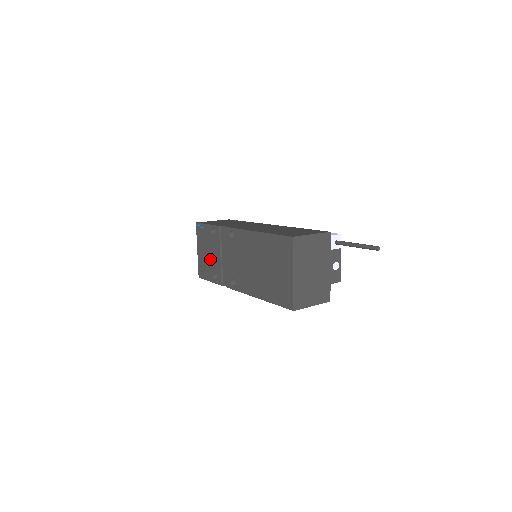
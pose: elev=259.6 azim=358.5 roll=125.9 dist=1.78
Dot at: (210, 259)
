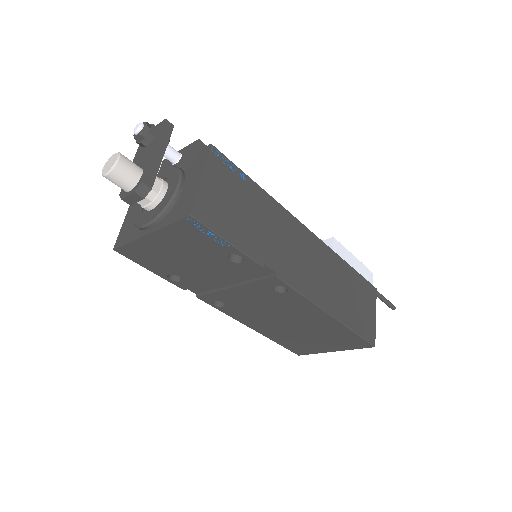
Dot at: (184, 265)
